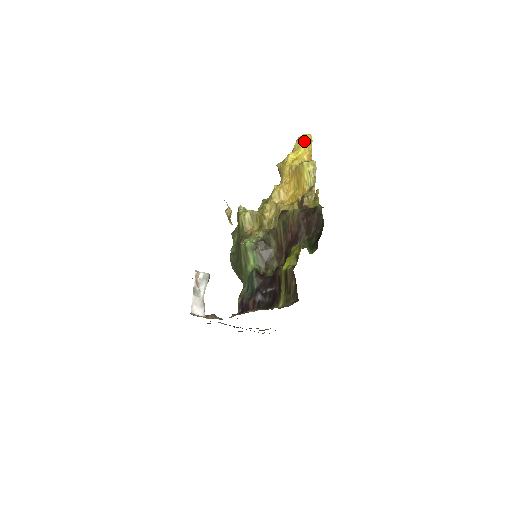
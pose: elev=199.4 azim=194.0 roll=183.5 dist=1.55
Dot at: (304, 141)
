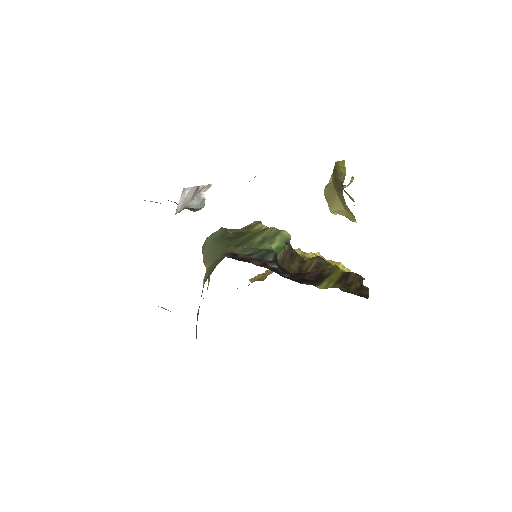
Dot at: occluded
